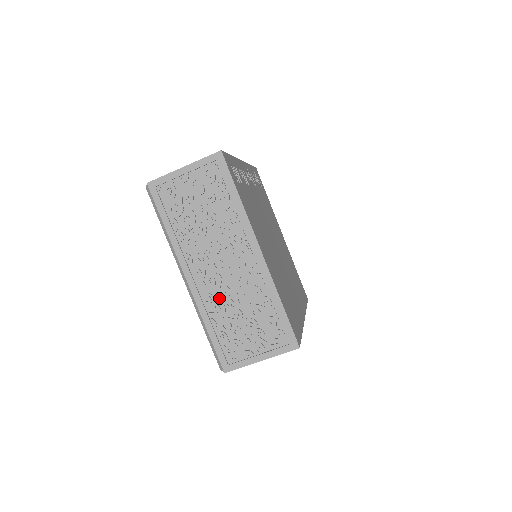
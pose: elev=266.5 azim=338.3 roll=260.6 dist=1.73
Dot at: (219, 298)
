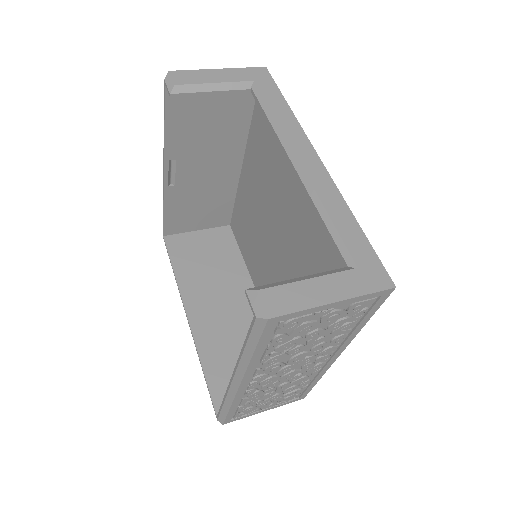
Dot at: occluded
